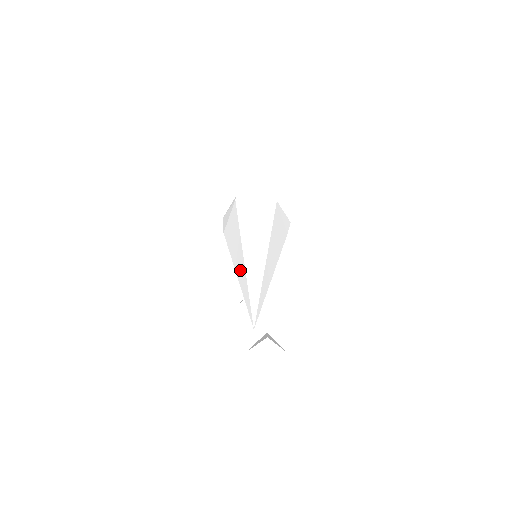
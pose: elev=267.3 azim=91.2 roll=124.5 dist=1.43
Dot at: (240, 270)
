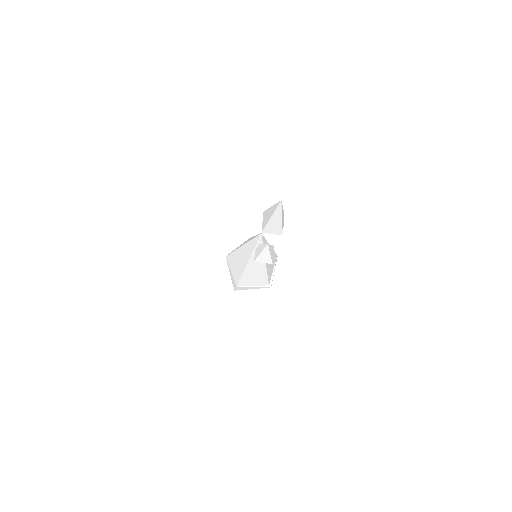
Dot at: (245, 254)
